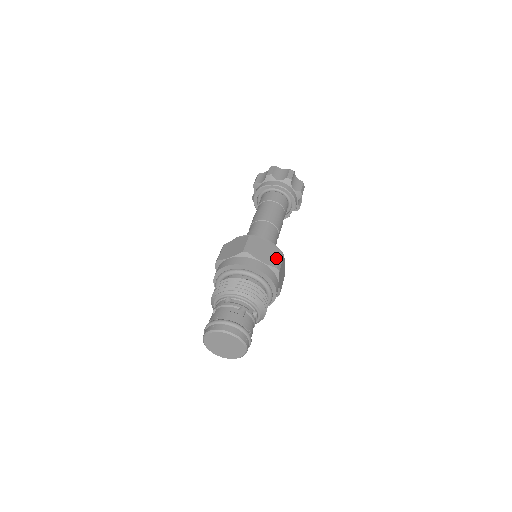
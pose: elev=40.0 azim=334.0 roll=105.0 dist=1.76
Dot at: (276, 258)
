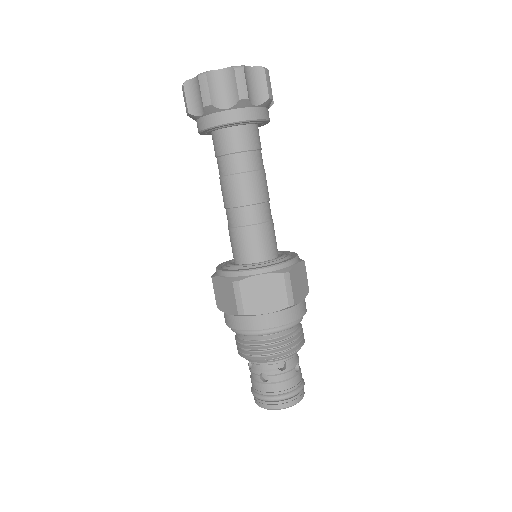
Dot at: (306, 278)
